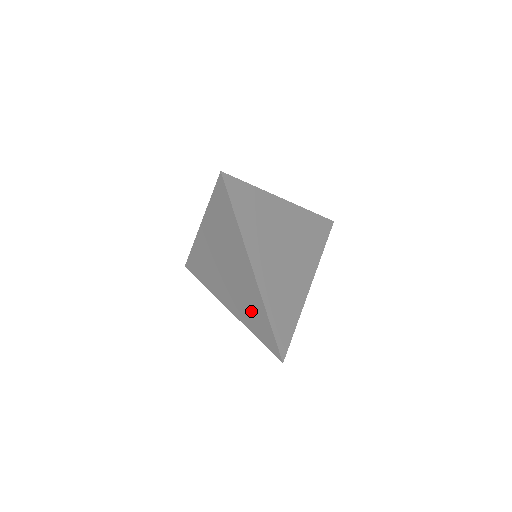
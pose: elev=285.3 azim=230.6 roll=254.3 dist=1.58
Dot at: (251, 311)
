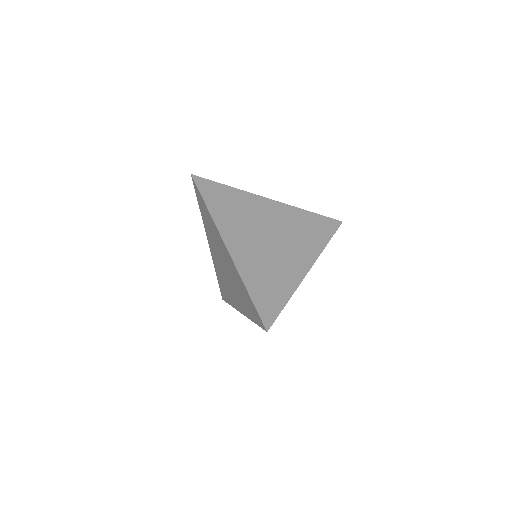
Dot at: (224, 285)
